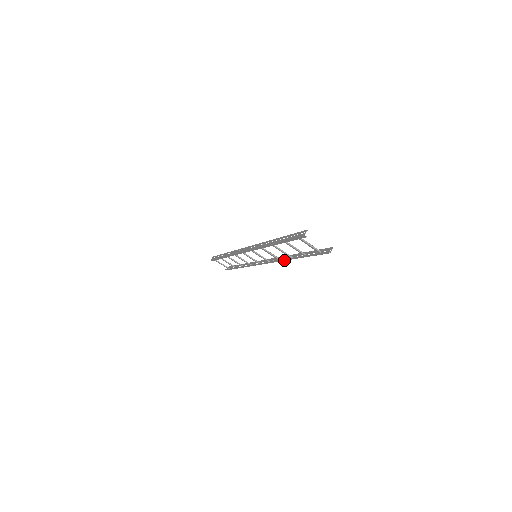
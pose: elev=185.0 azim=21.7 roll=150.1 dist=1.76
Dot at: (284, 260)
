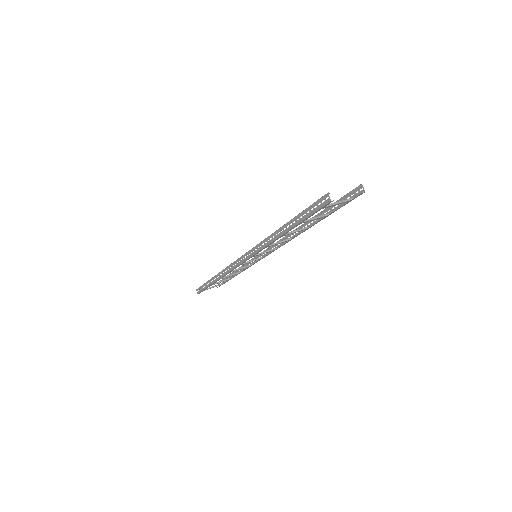
Dot at: (296, 236)
